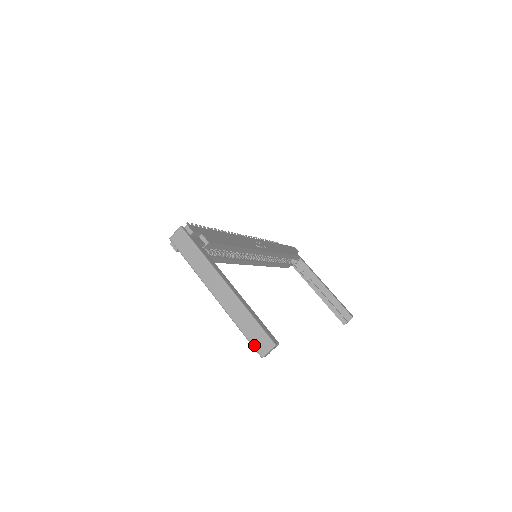
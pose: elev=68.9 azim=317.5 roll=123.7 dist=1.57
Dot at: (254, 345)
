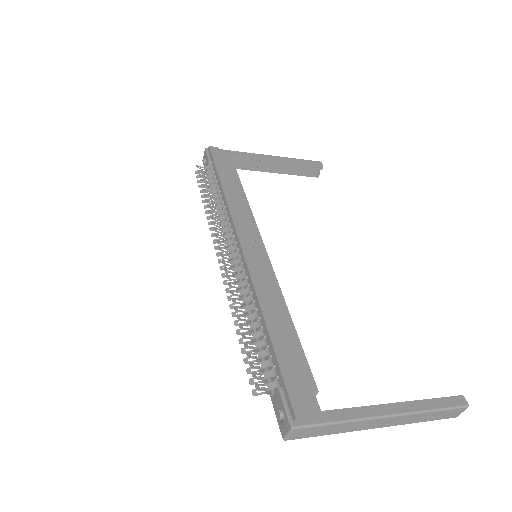
Dot at: occluded
